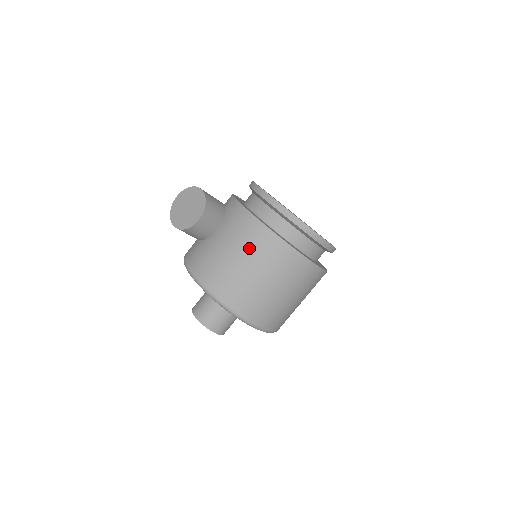
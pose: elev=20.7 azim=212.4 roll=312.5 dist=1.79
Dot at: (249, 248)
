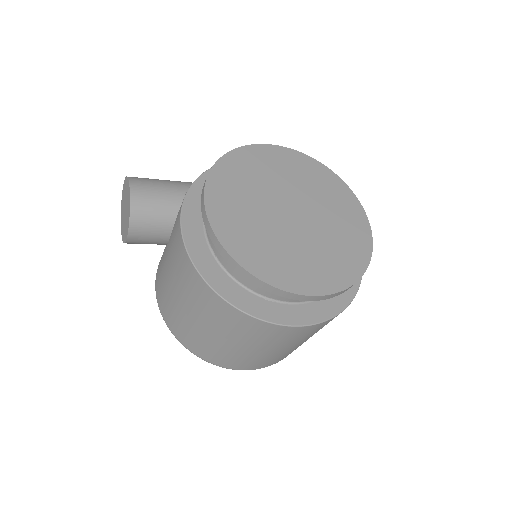
Dot at: (185, 290)
